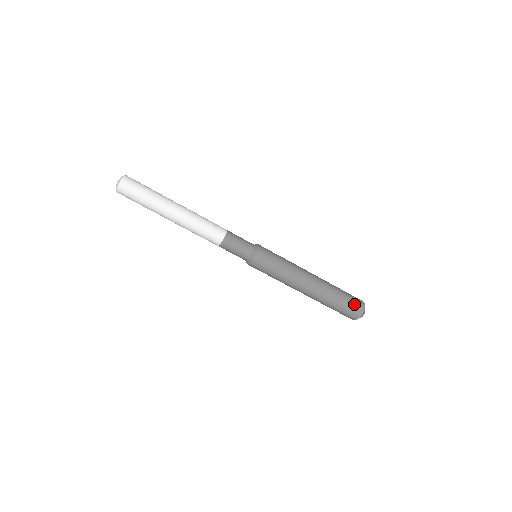
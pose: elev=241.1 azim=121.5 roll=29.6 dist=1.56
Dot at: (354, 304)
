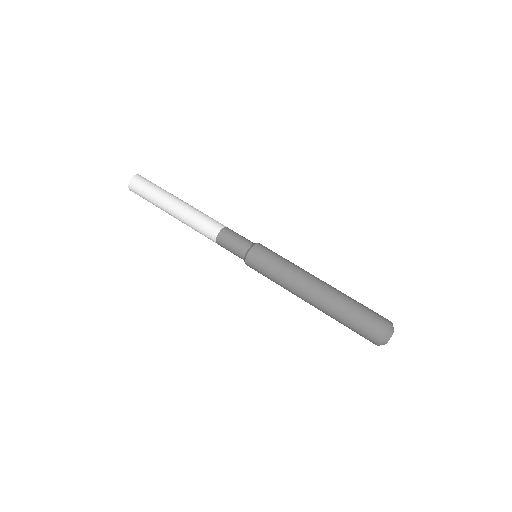
Dot at: occluded
